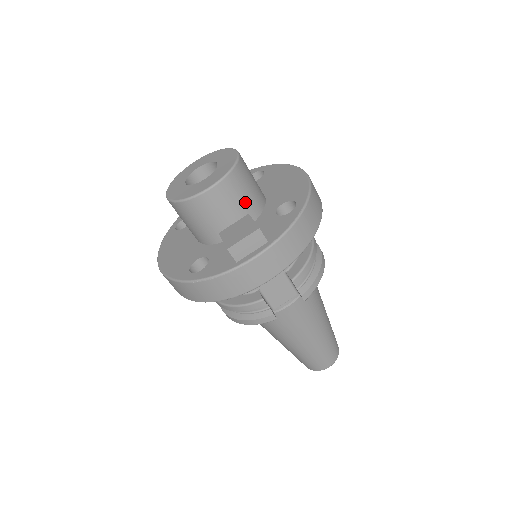
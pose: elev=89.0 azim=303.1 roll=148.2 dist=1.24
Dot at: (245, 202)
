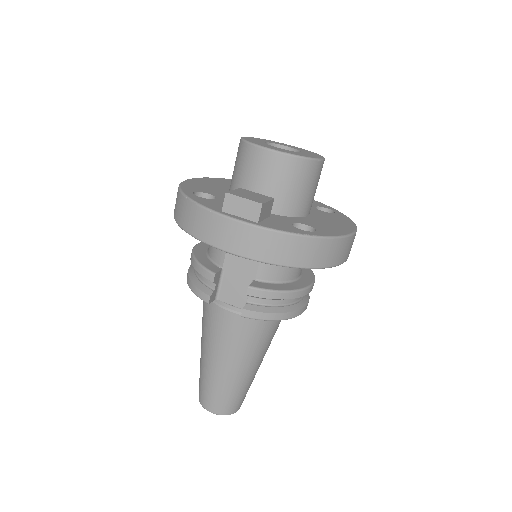
Dot at: (283, 191)
